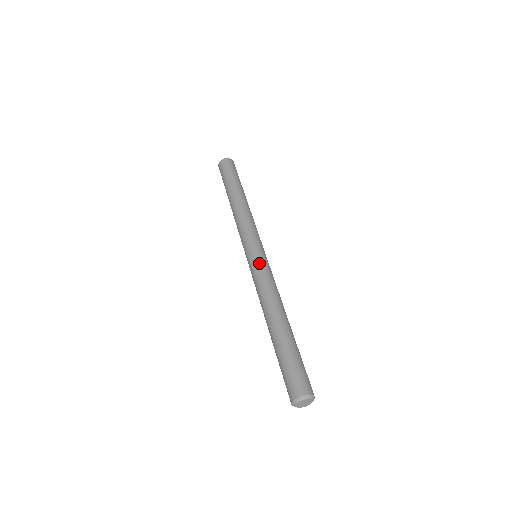
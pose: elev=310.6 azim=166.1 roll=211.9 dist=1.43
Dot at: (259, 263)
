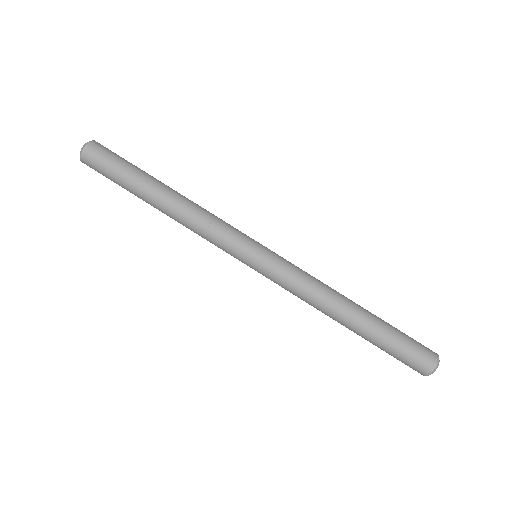
Dot at: (275, 270)
